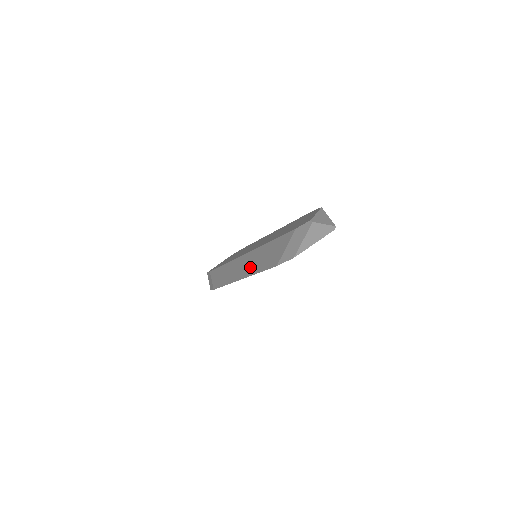
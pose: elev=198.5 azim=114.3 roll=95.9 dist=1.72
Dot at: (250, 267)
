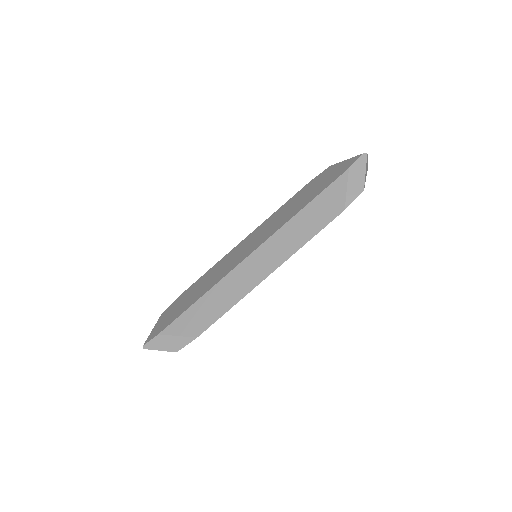
Dot at: (284, 249)
